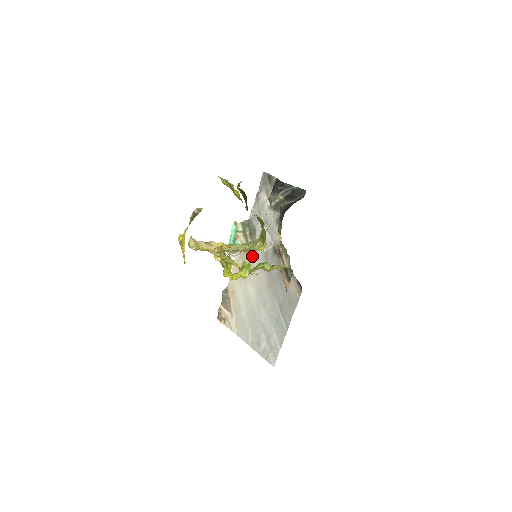
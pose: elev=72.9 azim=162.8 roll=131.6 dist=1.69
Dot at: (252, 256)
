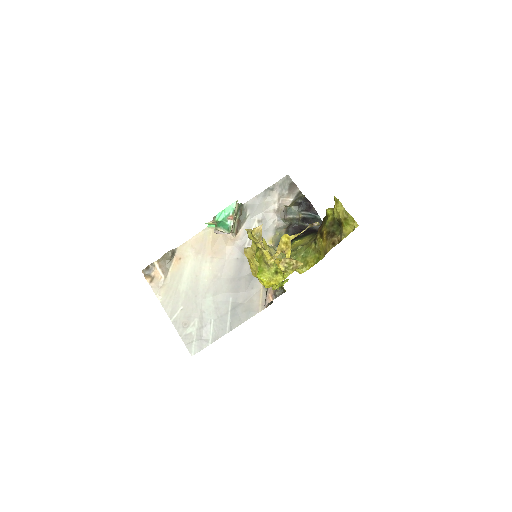
Dot at: (229, 241)
